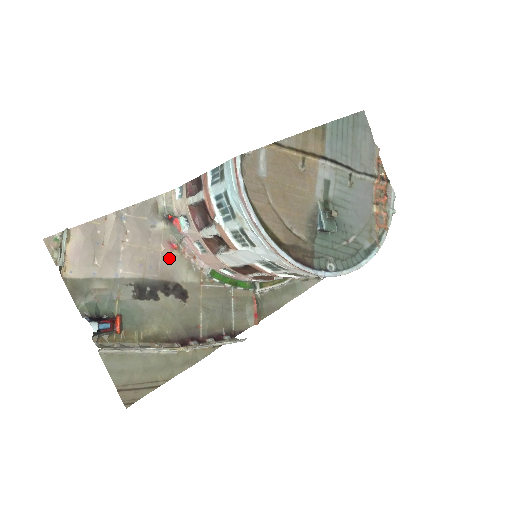
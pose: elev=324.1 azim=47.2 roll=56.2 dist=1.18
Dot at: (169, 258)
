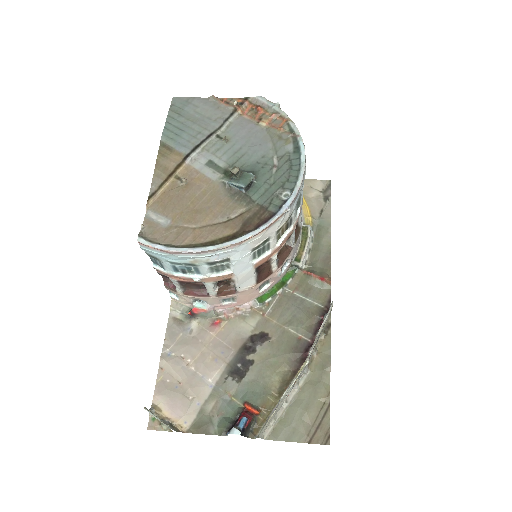
Dot at: (225, 332)
